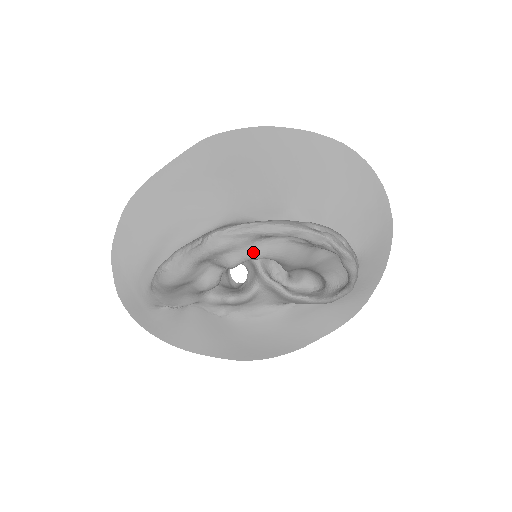
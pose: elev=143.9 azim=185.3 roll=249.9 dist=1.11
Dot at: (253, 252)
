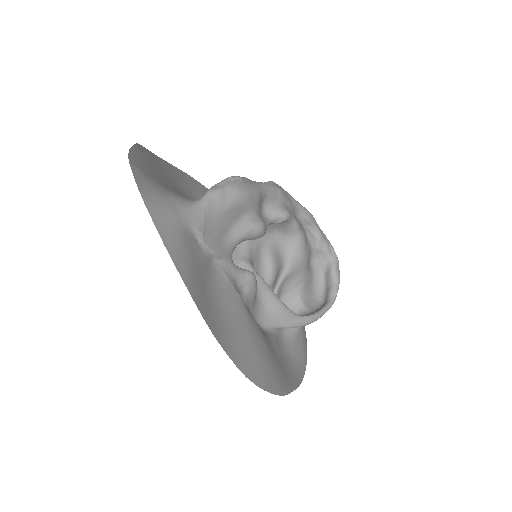
Dot at: (295, 217)
